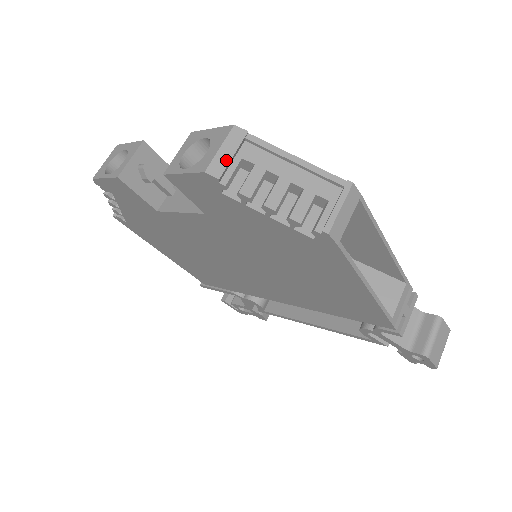
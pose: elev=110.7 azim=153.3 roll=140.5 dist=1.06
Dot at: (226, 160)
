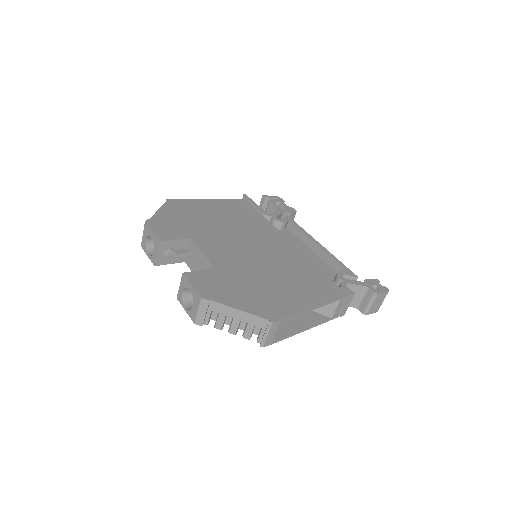
Dot at: (203, 317)
